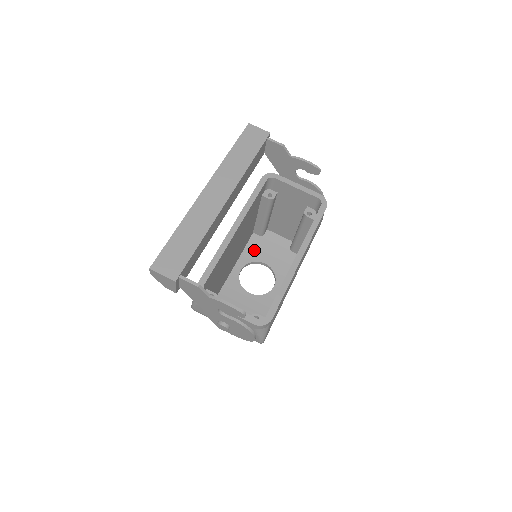
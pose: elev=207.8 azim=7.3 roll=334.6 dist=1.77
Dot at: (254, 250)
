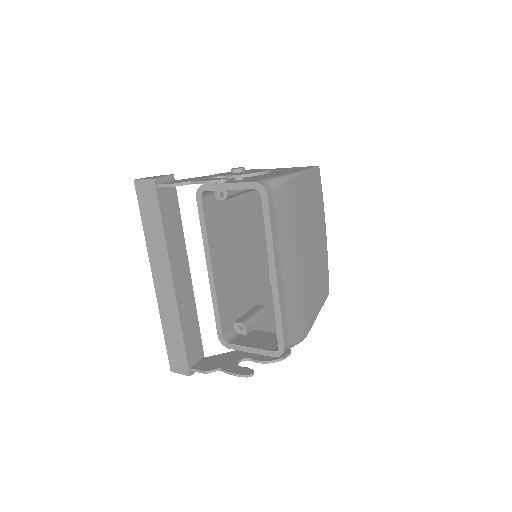
Dot at: occluded
